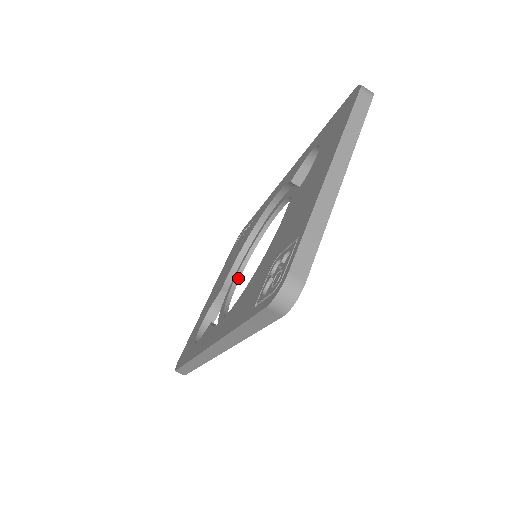
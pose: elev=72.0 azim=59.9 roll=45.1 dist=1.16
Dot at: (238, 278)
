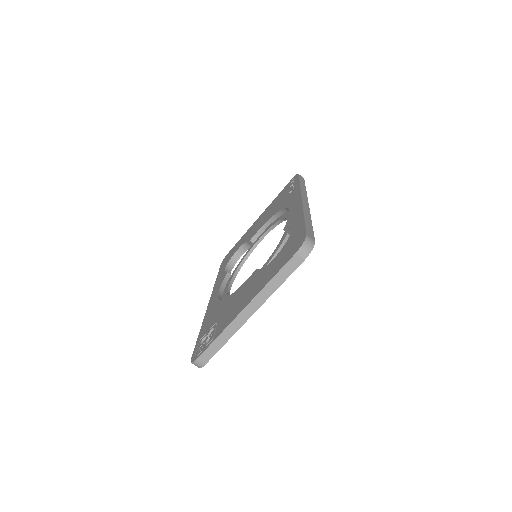
Dot at: (261, 239)
